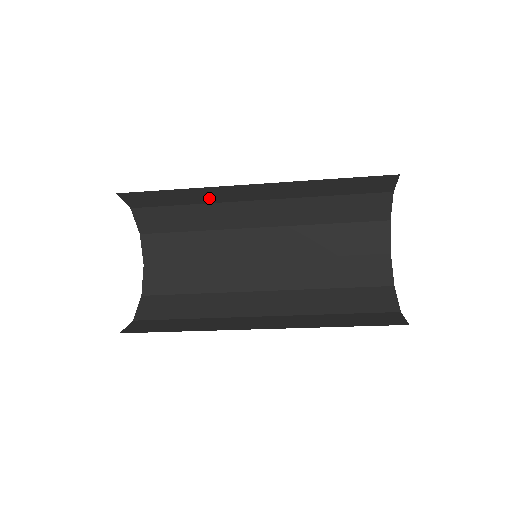
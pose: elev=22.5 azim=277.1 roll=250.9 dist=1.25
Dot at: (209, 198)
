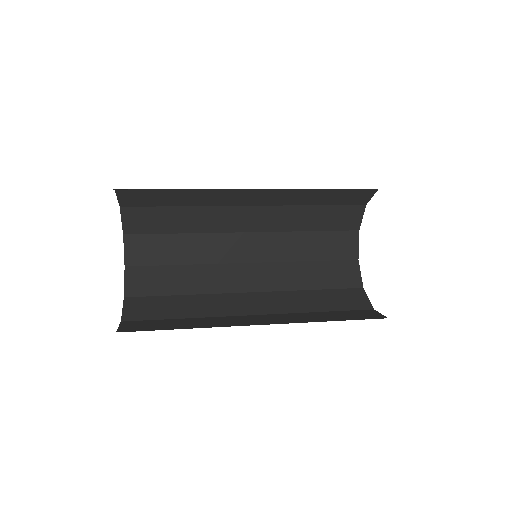
Dot at: occluded
